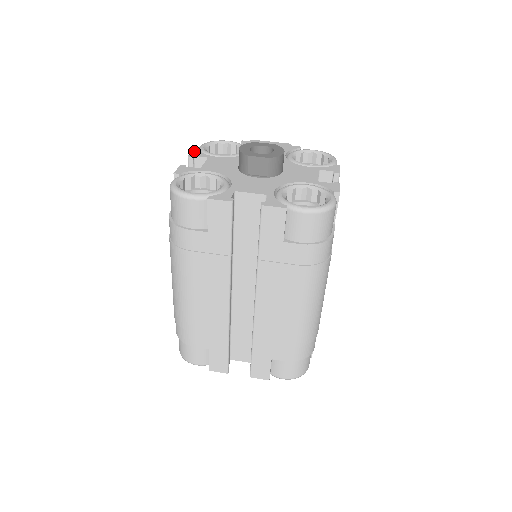
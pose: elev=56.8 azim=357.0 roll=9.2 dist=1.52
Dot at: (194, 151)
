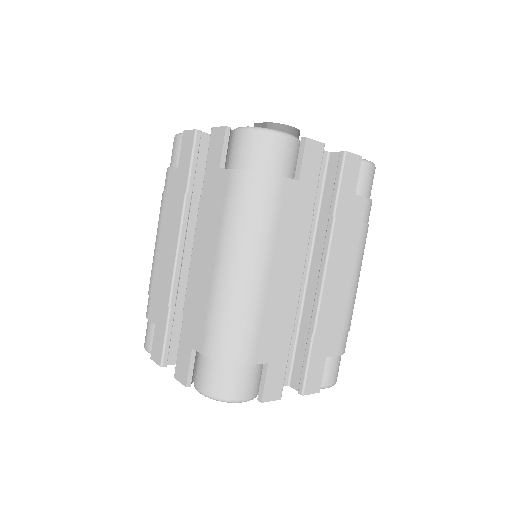
Dot at: occluded
